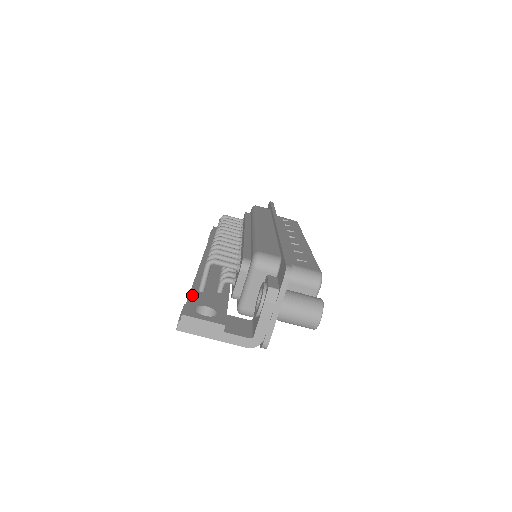
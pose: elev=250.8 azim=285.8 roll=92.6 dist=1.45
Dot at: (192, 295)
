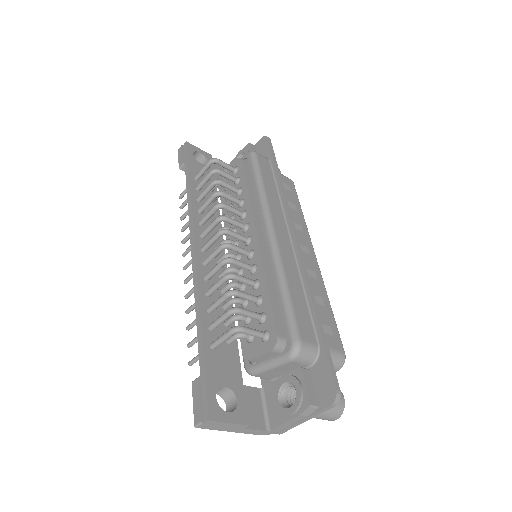
Dot at: (207, 363)
